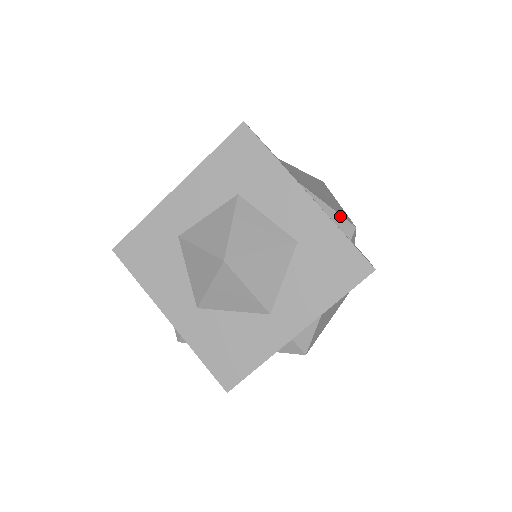
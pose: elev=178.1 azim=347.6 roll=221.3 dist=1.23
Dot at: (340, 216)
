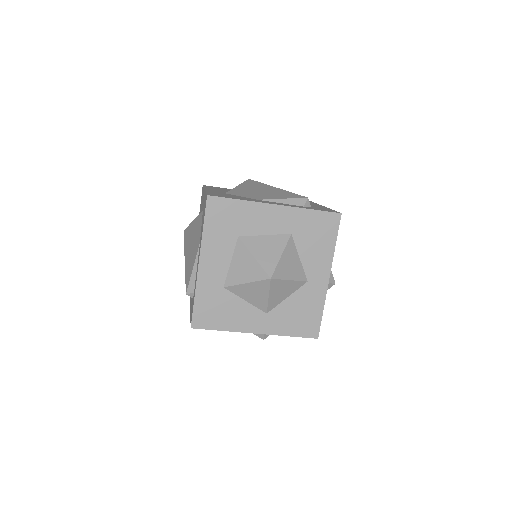
Dot at: (295, 199)
